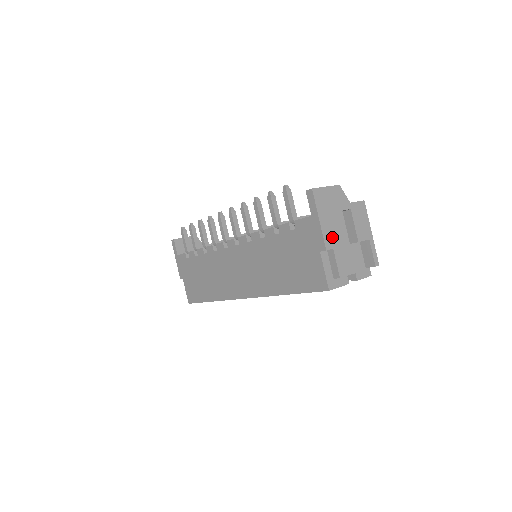
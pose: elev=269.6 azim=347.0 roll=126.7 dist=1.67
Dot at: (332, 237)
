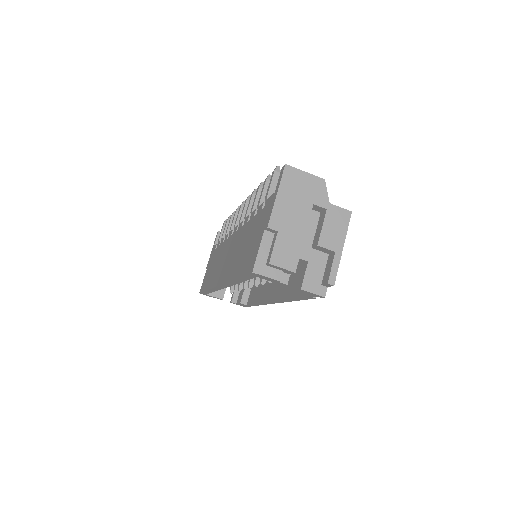
Dot at: (283, 220)
